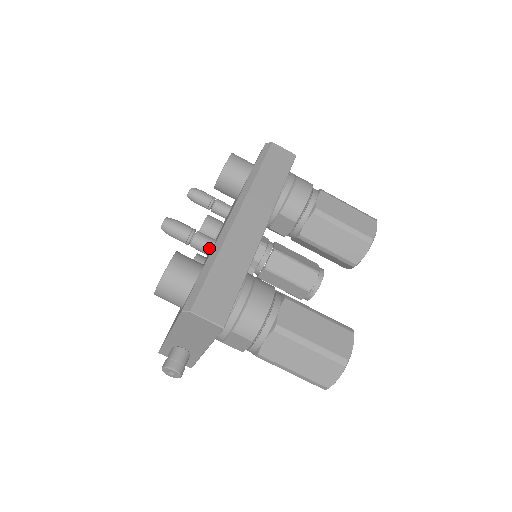
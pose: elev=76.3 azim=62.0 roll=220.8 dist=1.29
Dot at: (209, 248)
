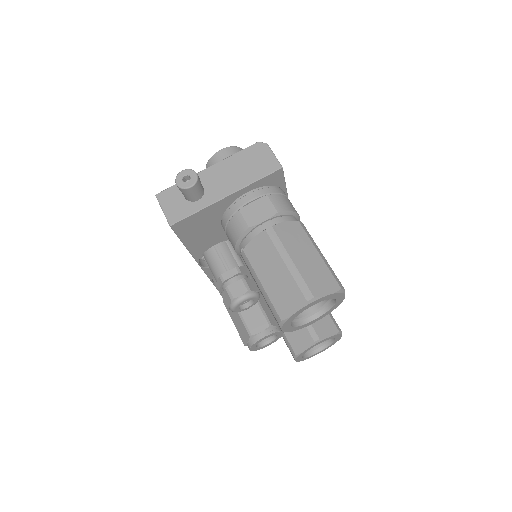
Dot at: occluded
